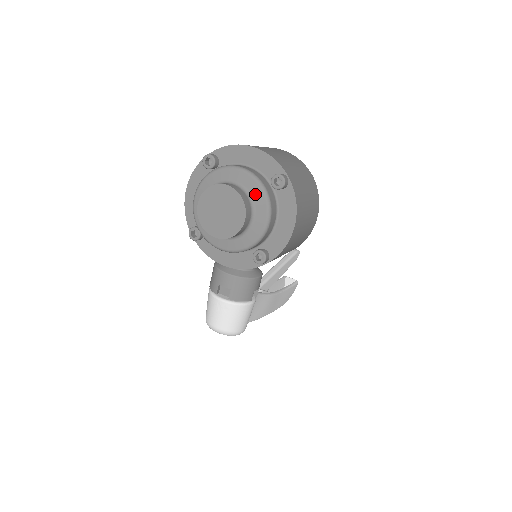
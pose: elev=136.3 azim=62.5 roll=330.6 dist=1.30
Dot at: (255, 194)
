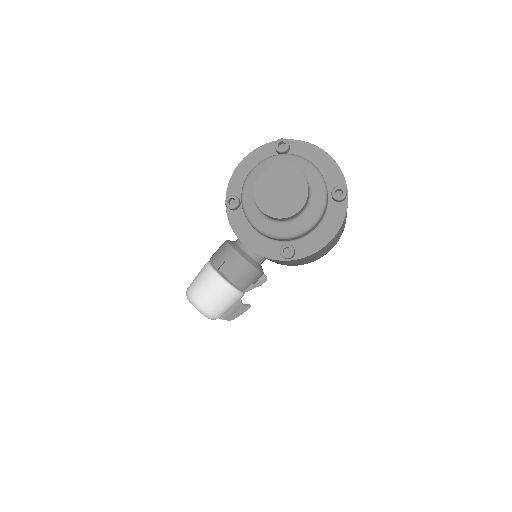
Dot at: (316, 193)
